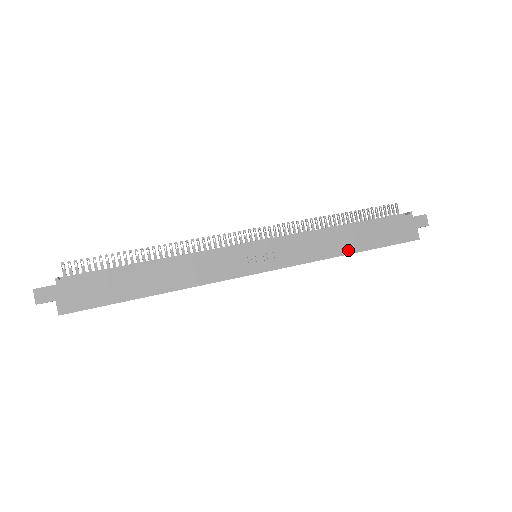
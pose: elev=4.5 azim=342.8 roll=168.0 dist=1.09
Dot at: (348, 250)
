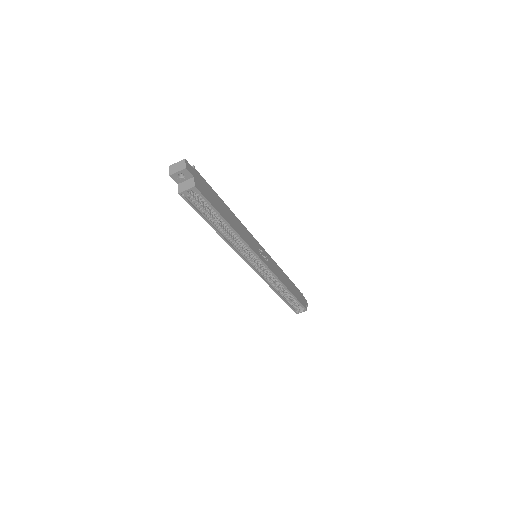
Dot at: (289, 288)
